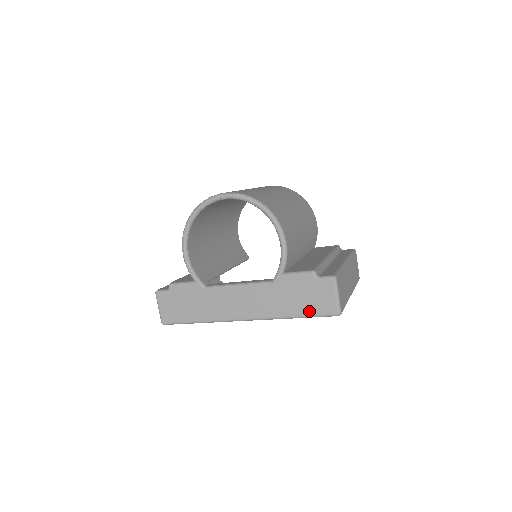
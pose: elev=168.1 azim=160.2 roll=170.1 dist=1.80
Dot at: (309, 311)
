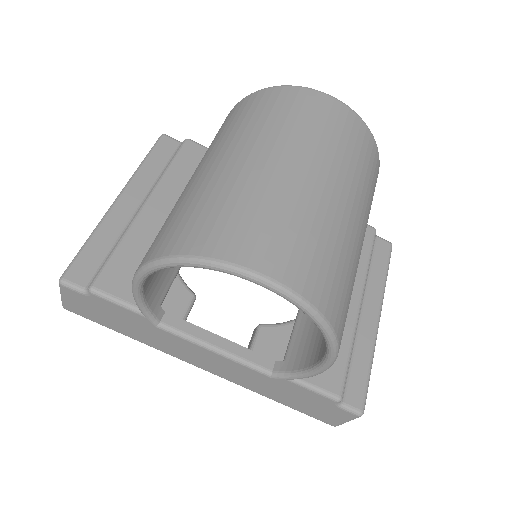
Dot at: (300, 409)
